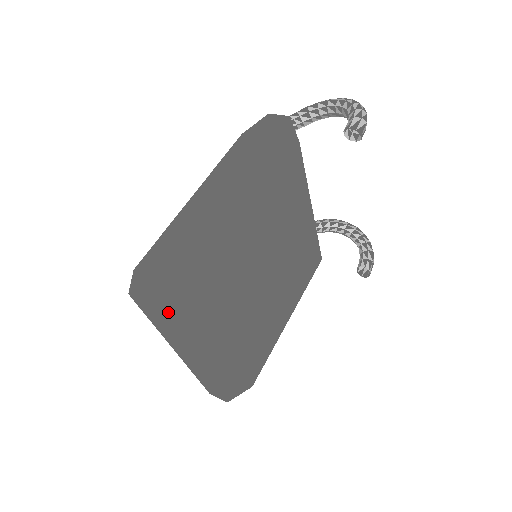
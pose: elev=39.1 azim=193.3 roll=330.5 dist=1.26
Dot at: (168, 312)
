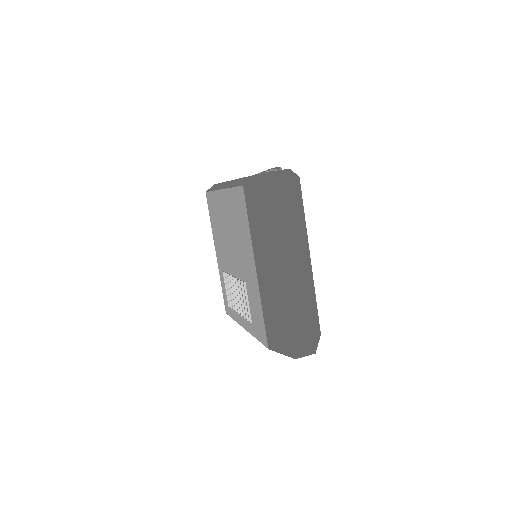
Dot at: (294, 185)
